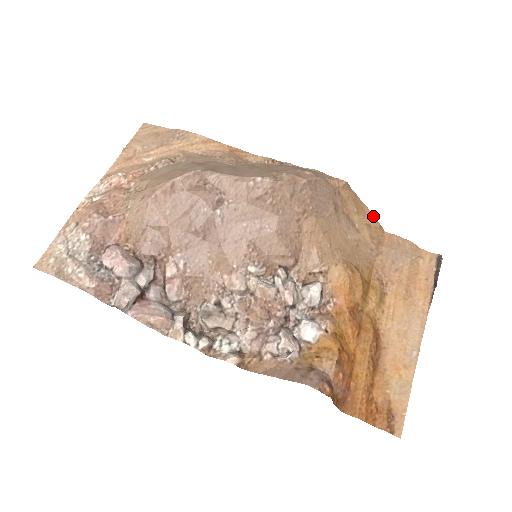
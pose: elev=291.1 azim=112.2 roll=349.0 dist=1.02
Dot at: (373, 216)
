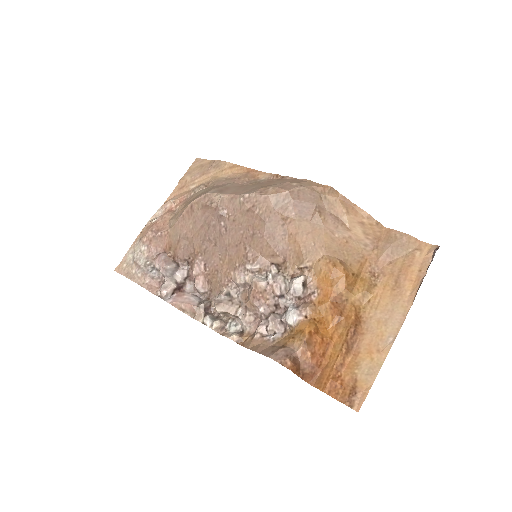
Dot at: (367, 214)
